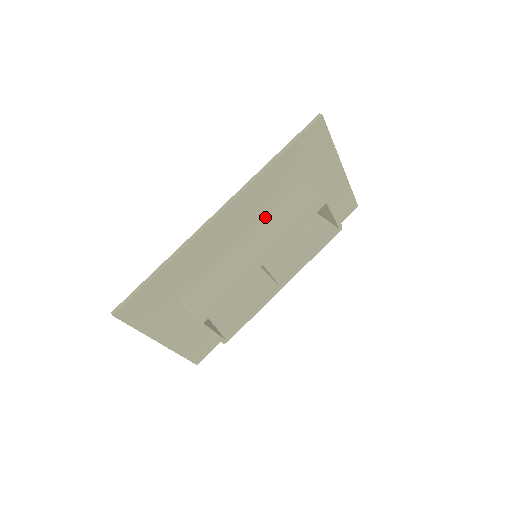
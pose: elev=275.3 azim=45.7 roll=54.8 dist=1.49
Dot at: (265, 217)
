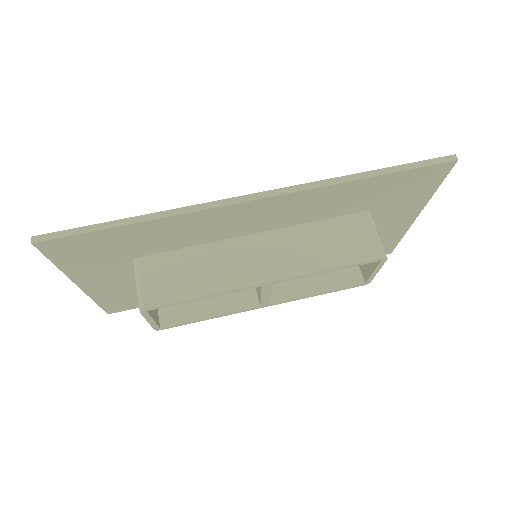
Dot at: (299, 225)
